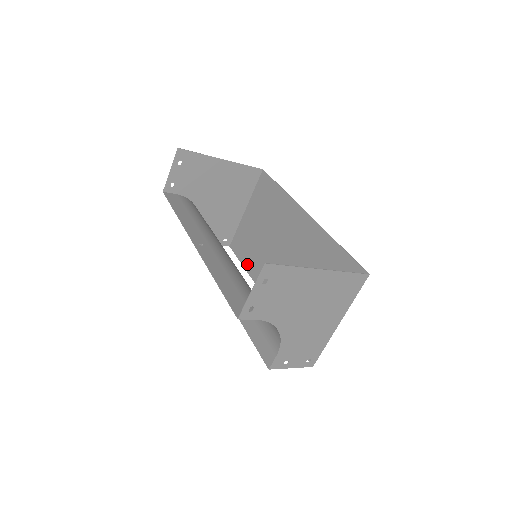
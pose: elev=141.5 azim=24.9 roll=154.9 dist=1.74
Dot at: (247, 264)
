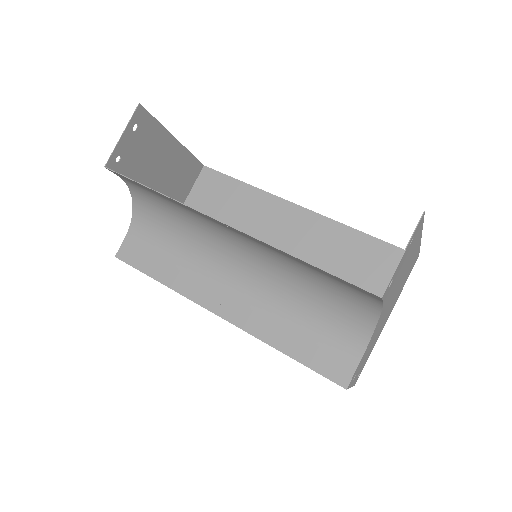
Dot at: occluded
